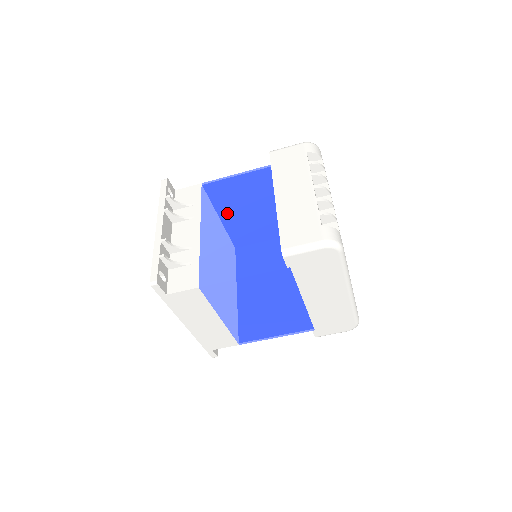
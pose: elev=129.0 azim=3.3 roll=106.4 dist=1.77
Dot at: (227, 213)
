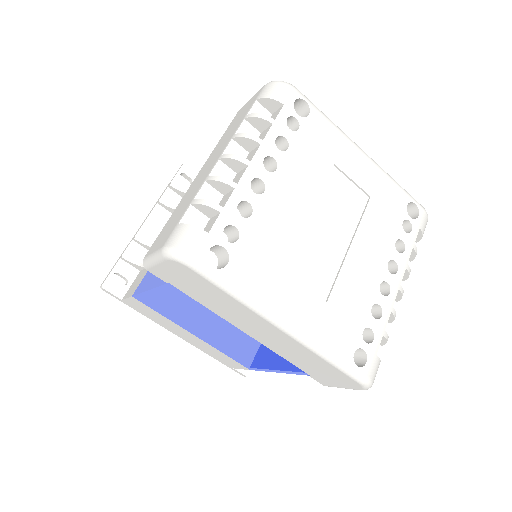
Dot at: occluded
